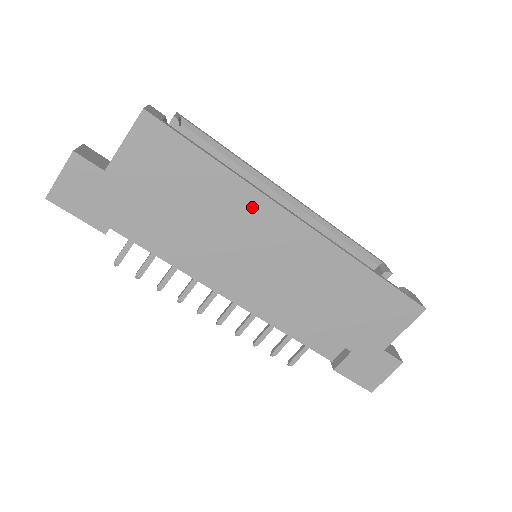
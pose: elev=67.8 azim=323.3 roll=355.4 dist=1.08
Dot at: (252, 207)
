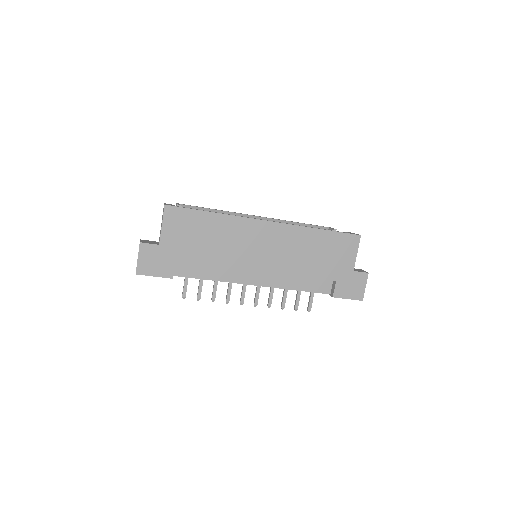
Dot at: (240, 226)
